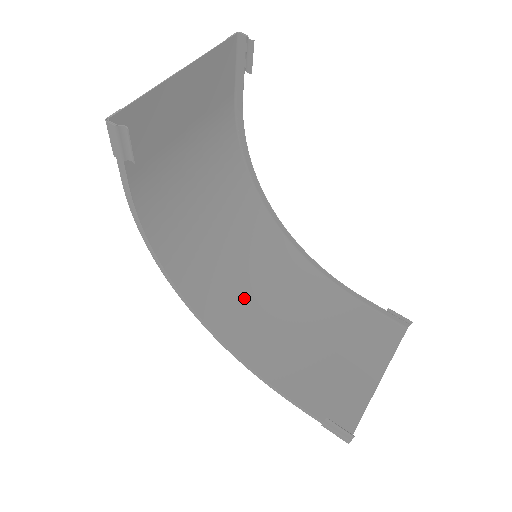
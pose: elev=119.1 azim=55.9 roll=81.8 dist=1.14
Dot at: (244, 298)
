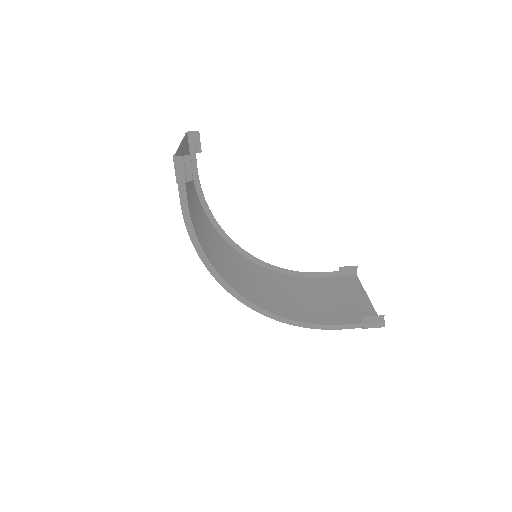
Dot at: (261, 294)
